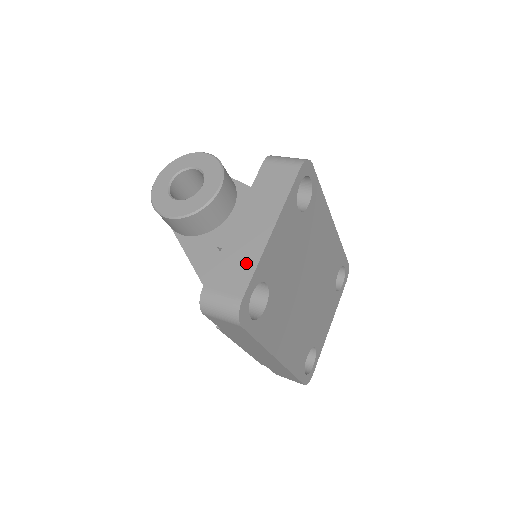
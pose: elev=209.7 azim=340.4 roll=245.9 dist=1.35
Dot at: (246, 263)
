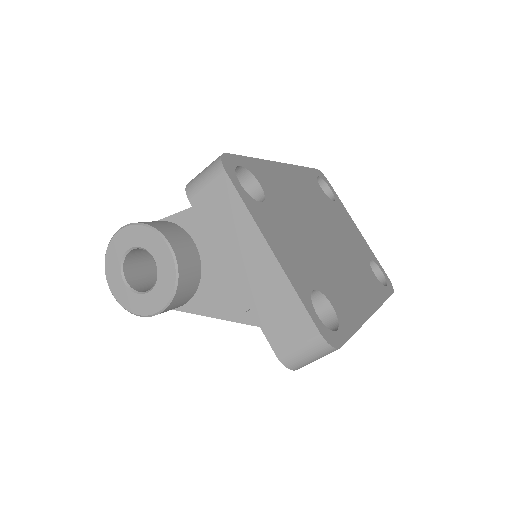
Dot at: (285, 301)
